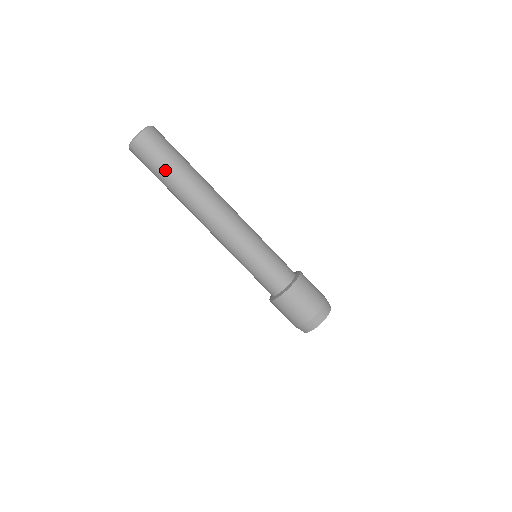
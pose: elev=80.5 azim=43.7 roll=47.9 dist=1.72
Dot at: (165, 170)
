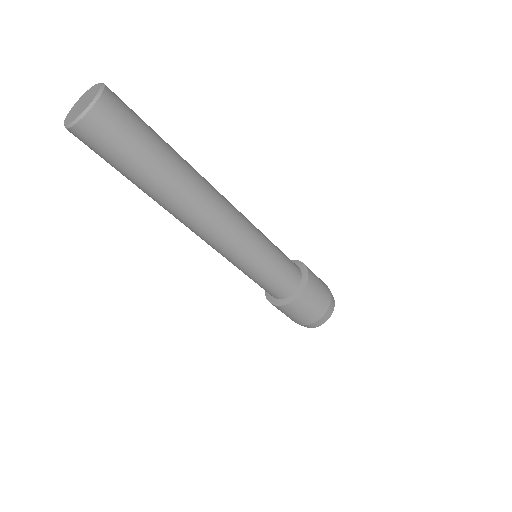
Dot at: occluded
